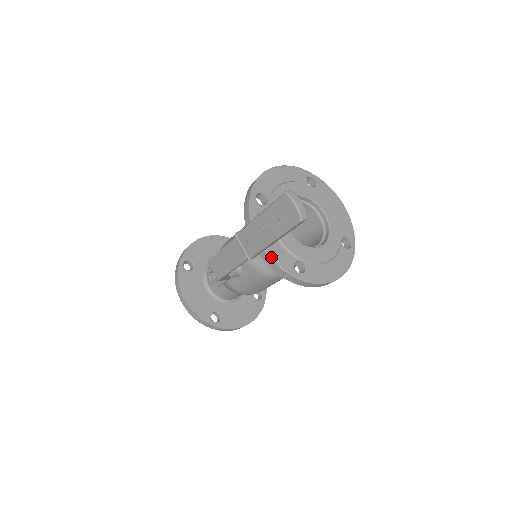
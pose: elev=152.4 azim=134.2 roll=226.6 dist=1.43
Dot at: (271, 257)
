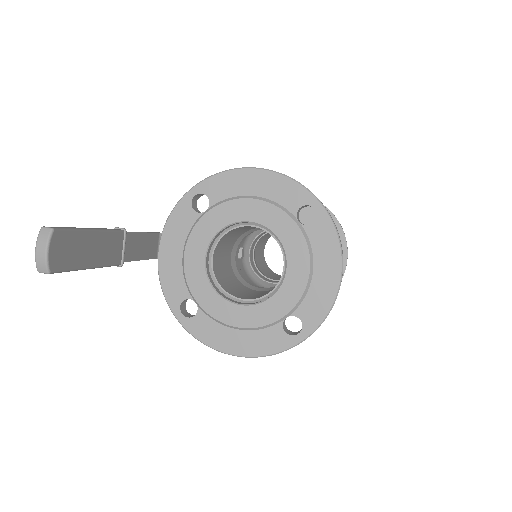
Dot at: (159, 275)
